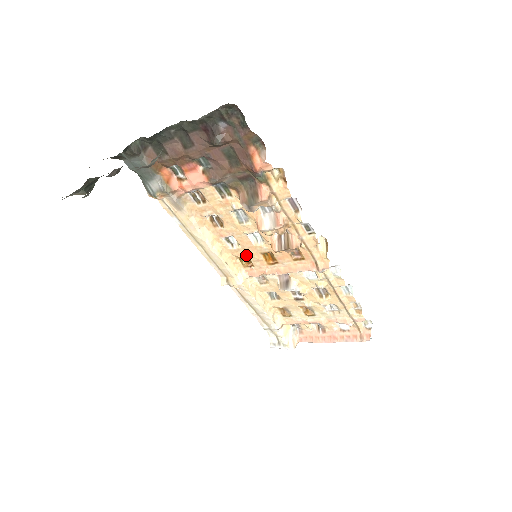
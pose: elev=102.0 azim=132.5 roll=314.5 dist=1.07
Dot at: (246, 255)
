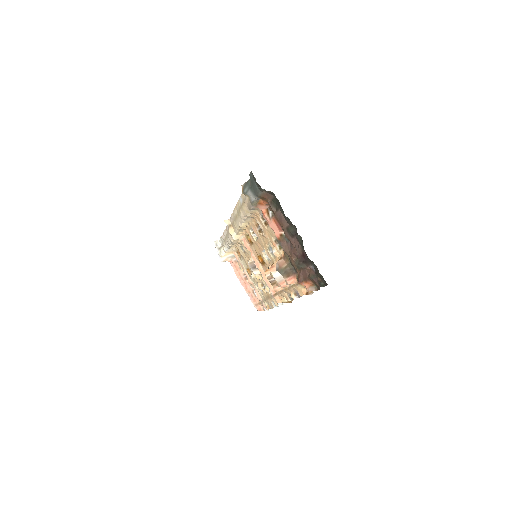
Dot at: (253, 243)
